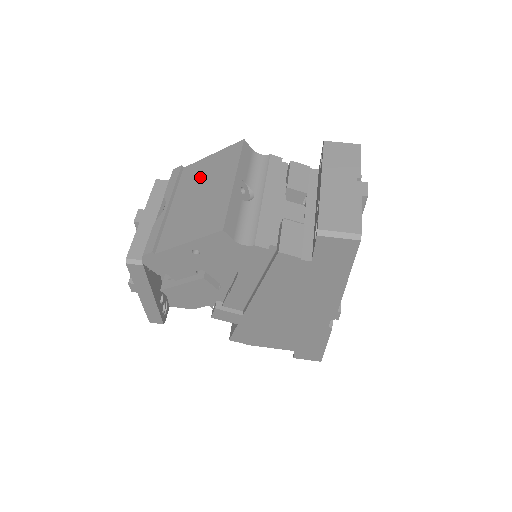
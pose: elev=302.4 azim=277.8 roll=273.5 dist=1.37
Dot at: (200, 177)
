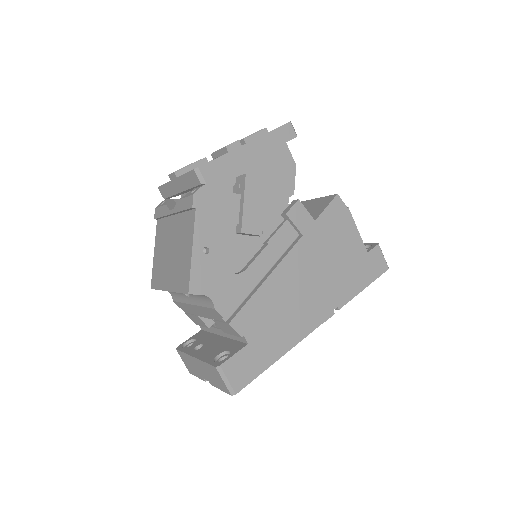
Dot at: (181, 244)
